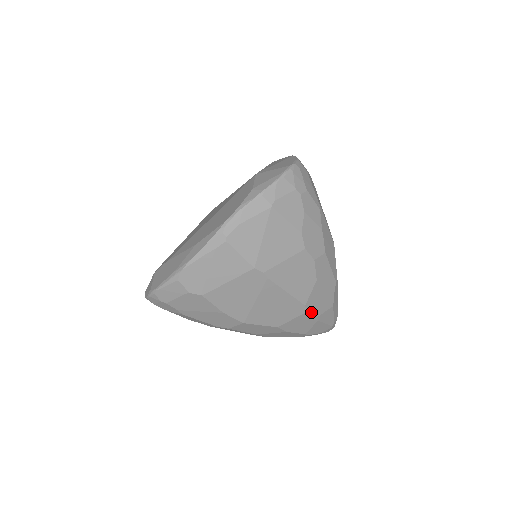
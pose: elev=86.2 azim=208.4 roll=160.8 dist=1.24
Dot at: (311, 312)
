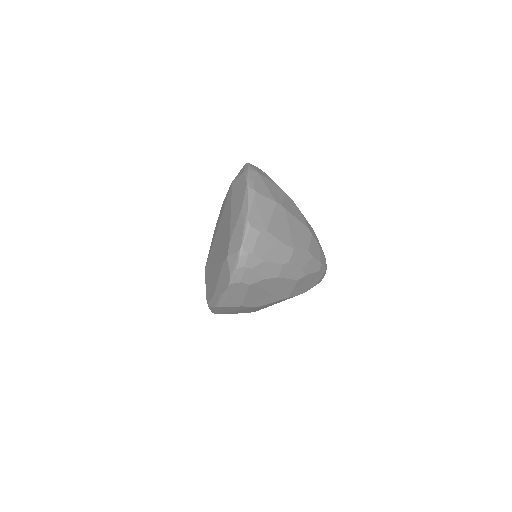
Dot at: (313, 236)
